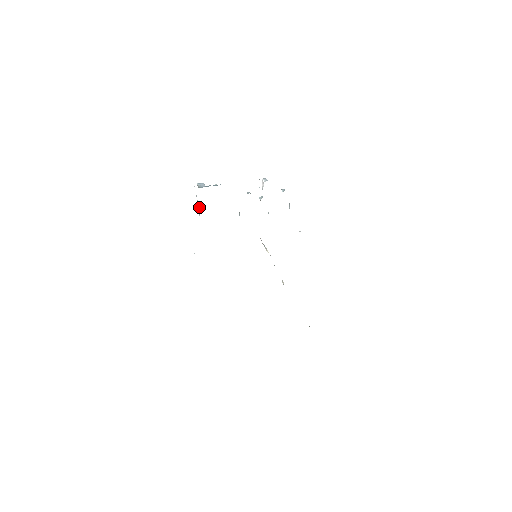
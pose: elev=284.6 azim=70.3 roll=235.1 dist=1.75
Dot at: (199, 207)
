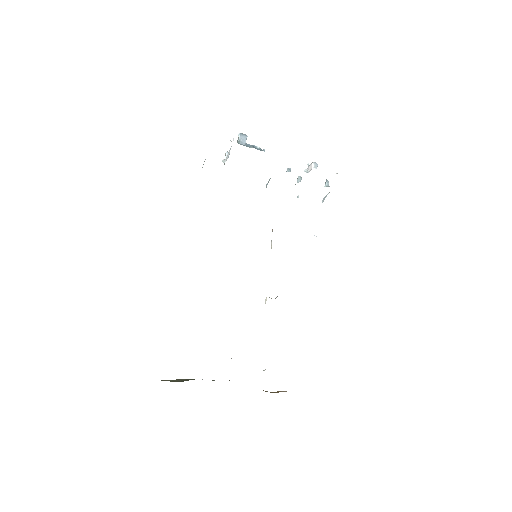
Dot at: occluded
